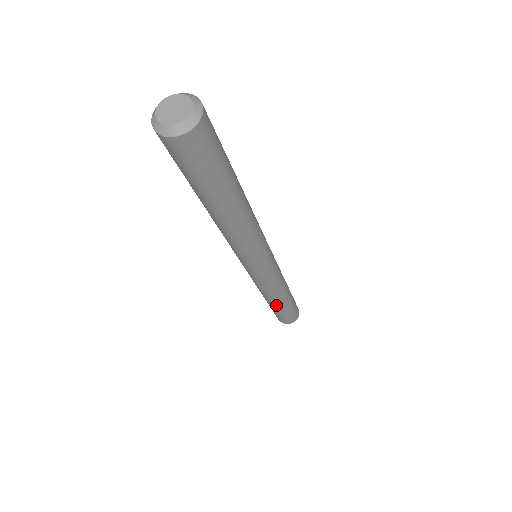
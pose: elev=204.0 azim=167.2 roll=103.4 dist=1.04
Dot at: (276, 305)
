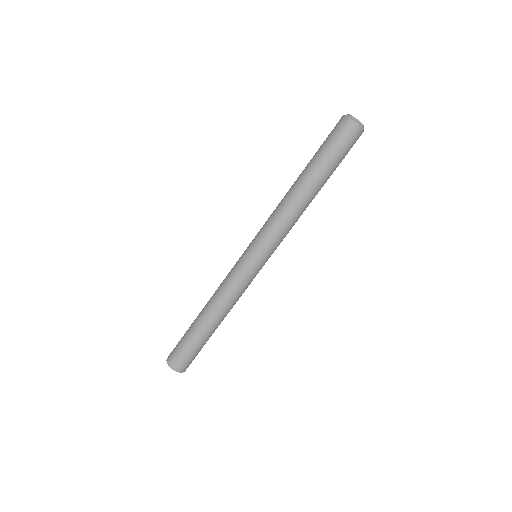
Dot at: (206, 323)
